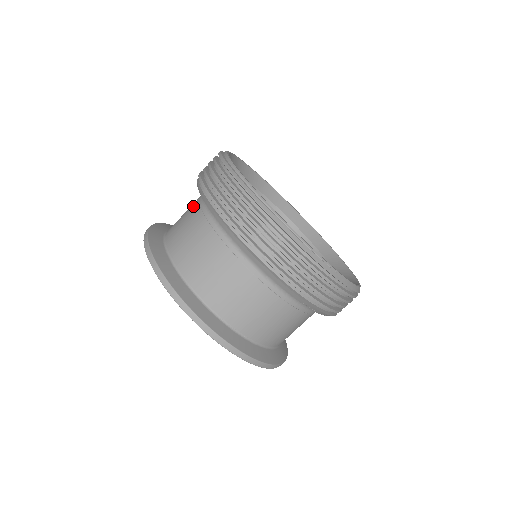
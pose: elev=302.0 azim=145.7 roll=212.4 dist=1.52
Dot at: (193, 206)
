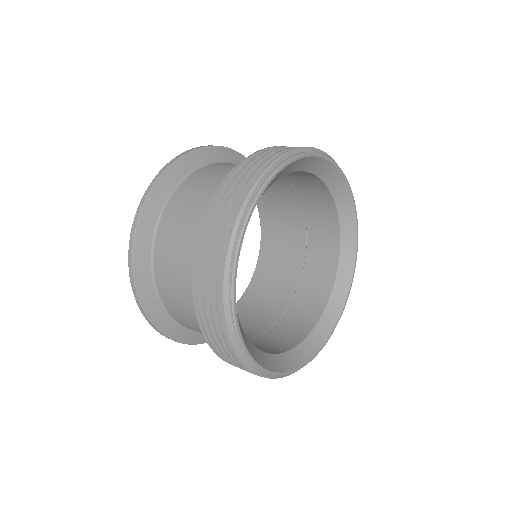
Dot at: occluded
